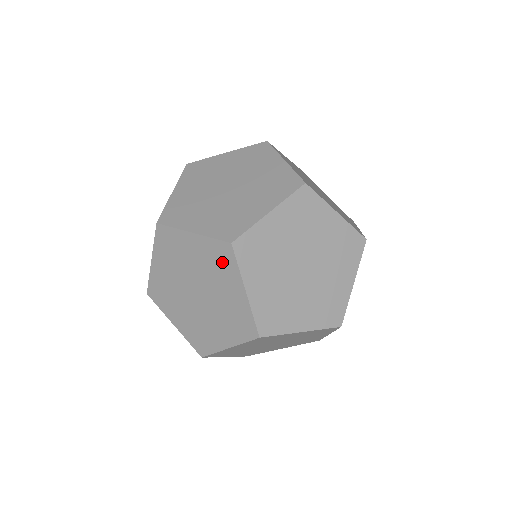
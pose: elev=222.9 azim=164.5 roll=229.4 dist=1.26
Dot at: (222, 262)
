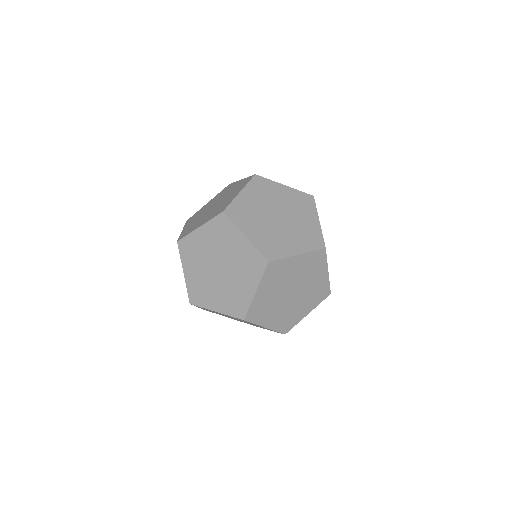
Dot at: (242, 185)
